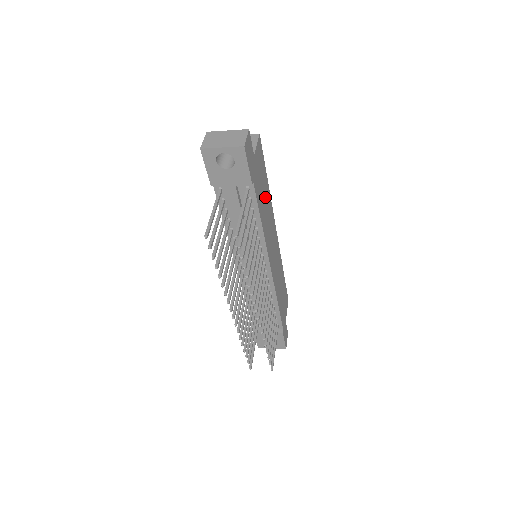
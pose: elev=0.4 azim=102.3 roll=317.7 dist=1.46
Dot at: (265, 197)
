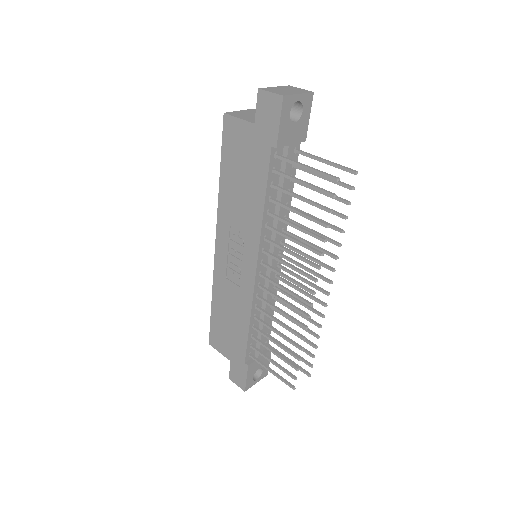
Dot at: occluded
